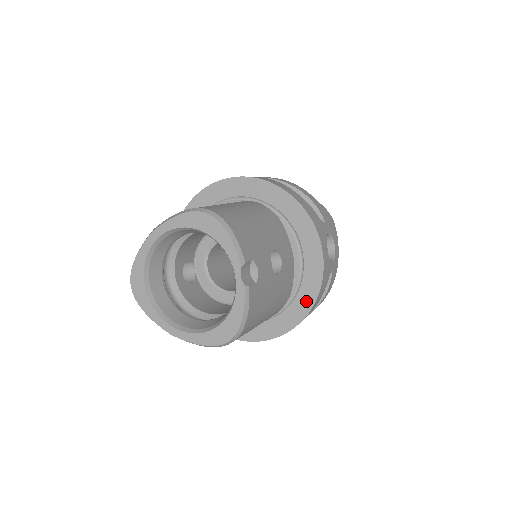
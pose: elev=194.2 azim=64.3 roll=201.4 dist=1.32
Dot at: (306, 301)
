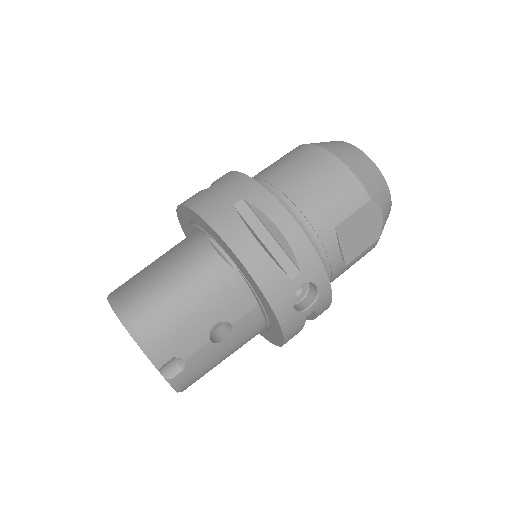
Dot at: (277, 338)
